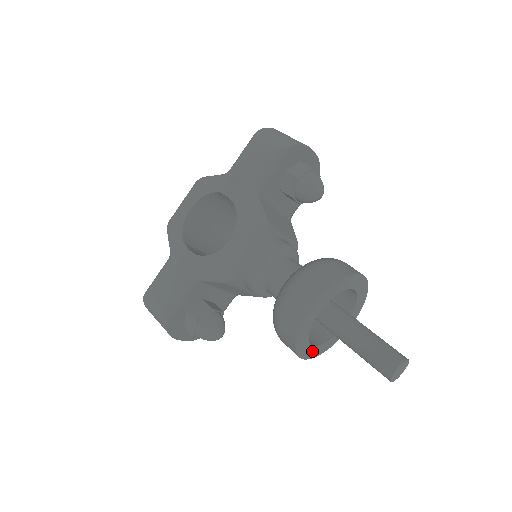
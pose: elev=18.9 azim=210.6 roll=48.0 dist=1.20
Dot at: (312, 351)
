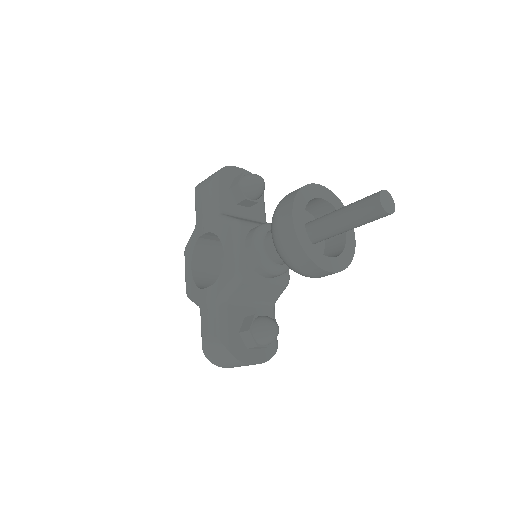
Dot at: (334, 263)
